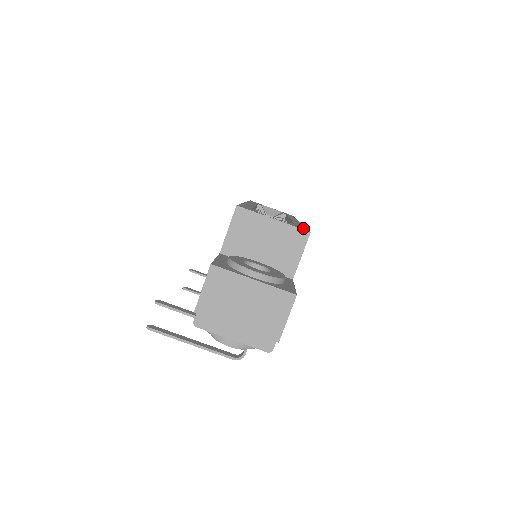
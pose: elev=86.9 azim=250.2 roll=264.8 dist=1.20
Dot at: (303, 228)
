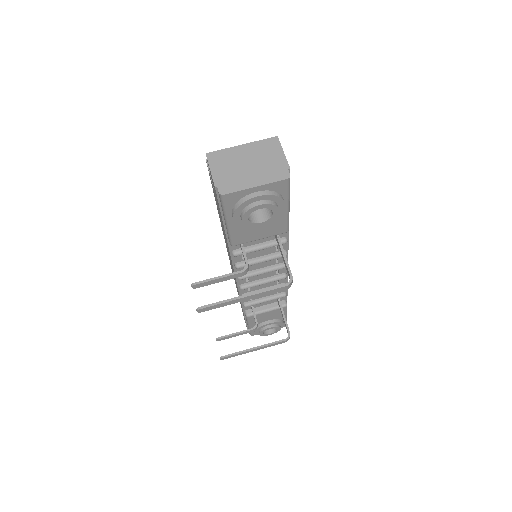
Dot at: occluded
